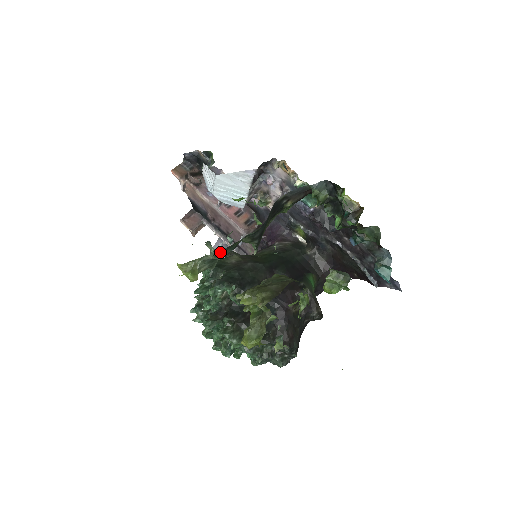
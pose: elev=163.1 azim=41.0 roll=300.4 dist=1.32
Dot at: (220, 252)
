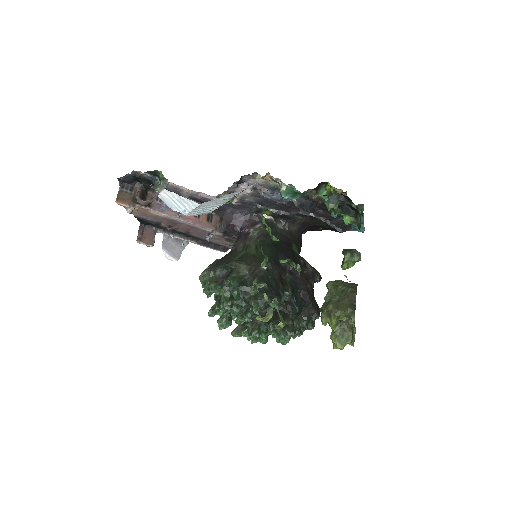
Dot at: occluded
